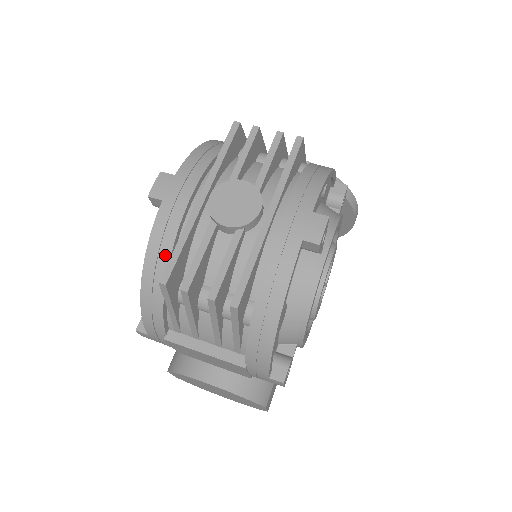
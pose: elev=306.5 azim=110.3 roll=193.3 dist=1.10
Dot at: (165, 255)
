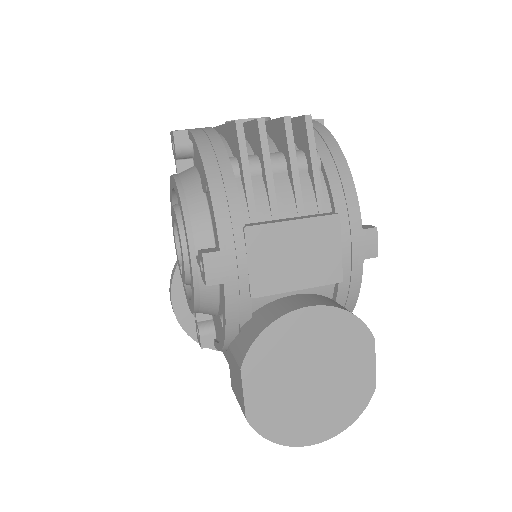
Dot at: (216, 141)
